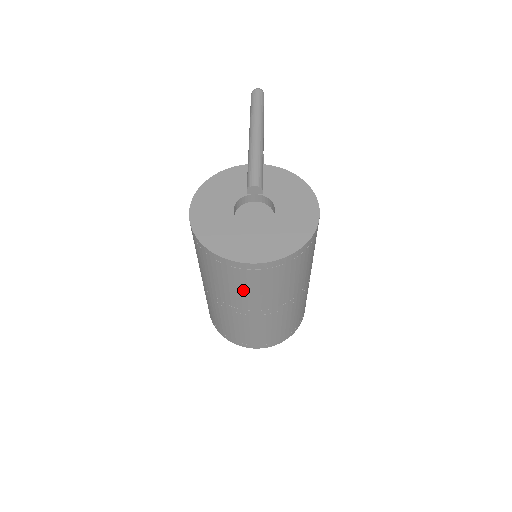
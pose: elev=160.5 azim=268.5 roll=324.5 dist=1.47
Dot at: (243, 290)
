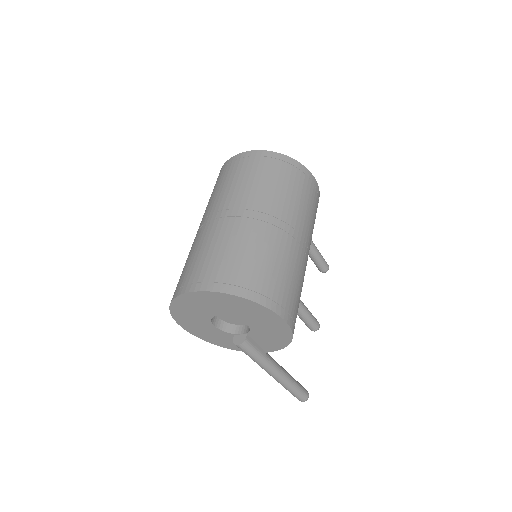
Dot at: (225, 185)
